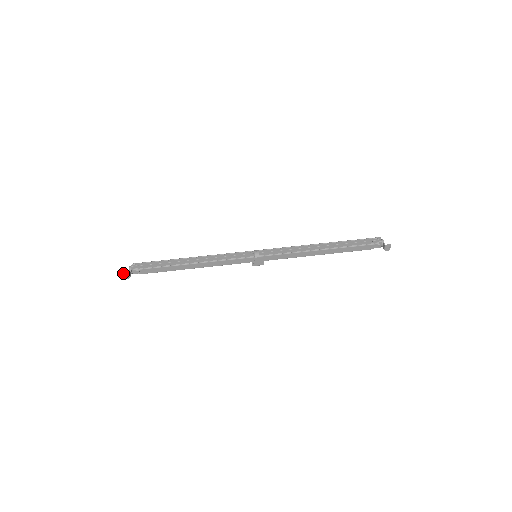
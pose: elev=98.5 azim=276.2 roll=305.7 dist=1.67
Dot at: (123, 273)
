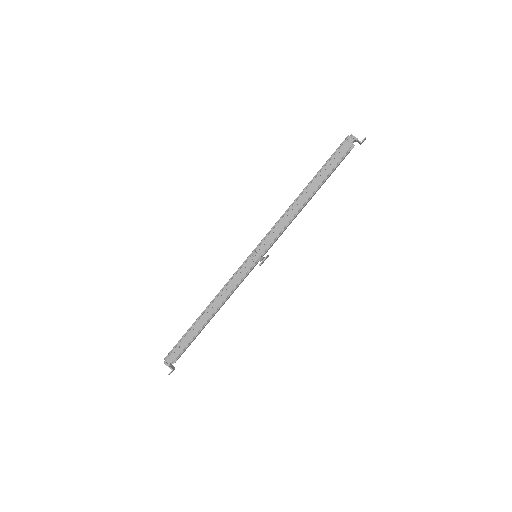
Dot at: occluded
